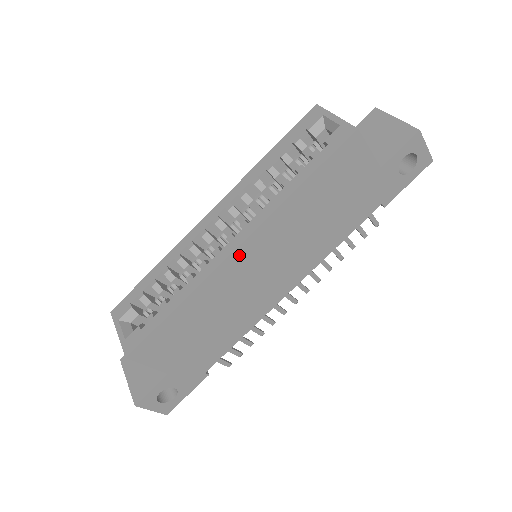
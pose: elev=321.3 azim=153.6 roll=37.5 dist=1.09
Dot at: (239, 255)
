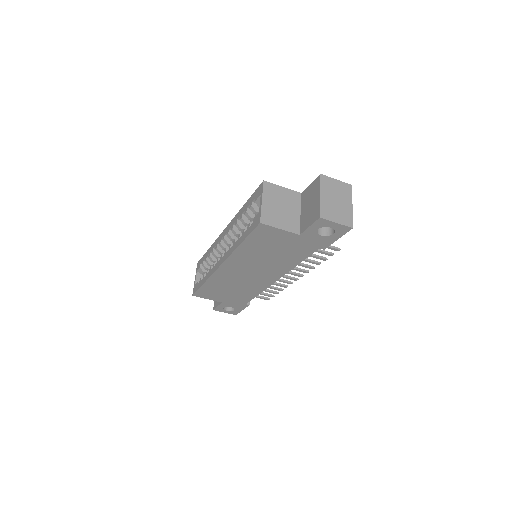
Dot at: (224, 268)
